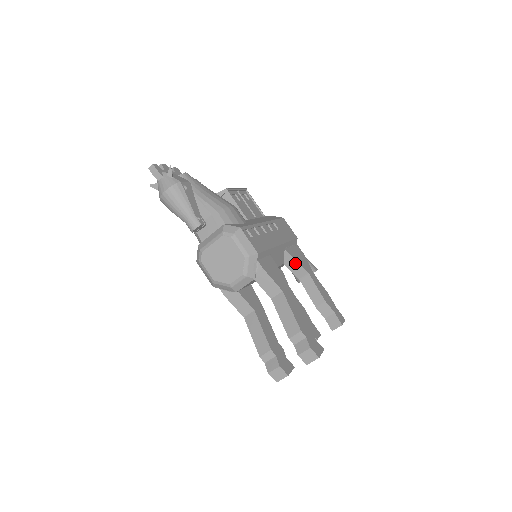
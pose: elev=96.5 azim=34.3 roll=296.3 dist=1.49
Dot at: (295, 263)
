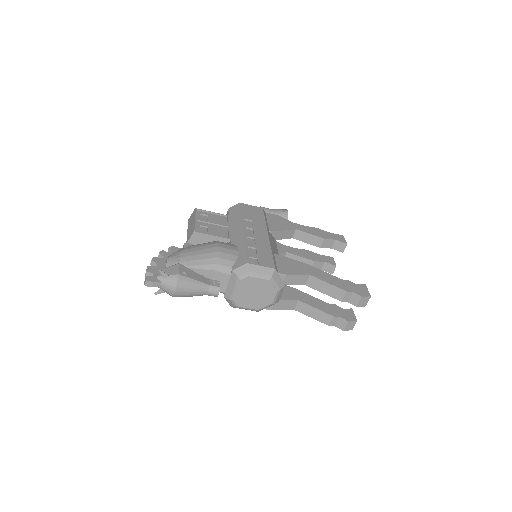
Dot at: (282, 232)
